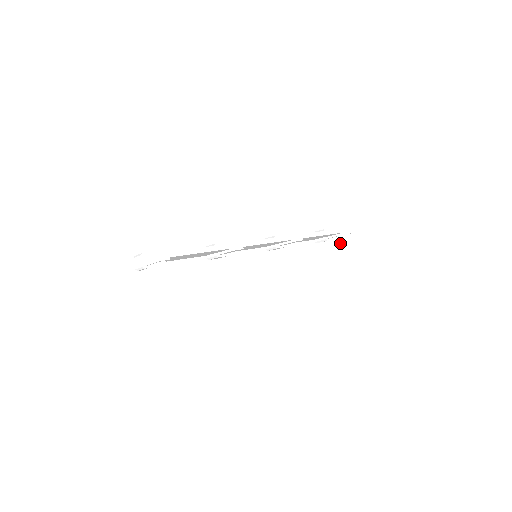
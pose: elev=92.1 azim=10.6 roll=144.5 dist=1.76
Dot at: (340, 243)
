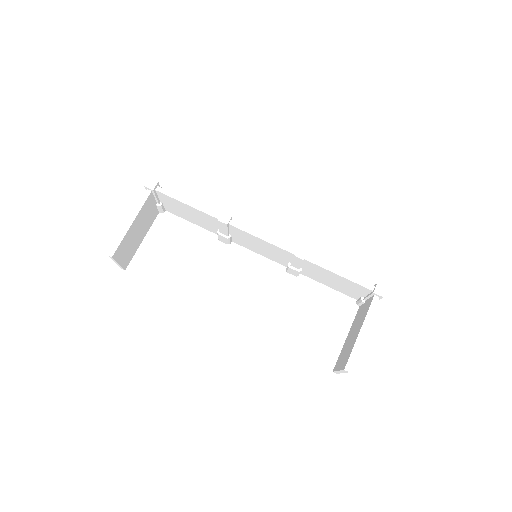
Dot at: (367, 305)
